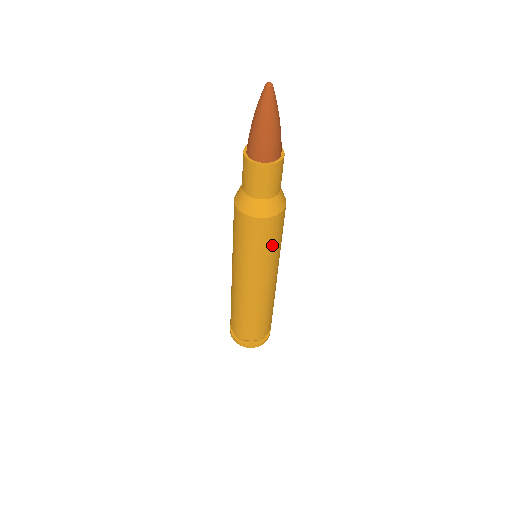
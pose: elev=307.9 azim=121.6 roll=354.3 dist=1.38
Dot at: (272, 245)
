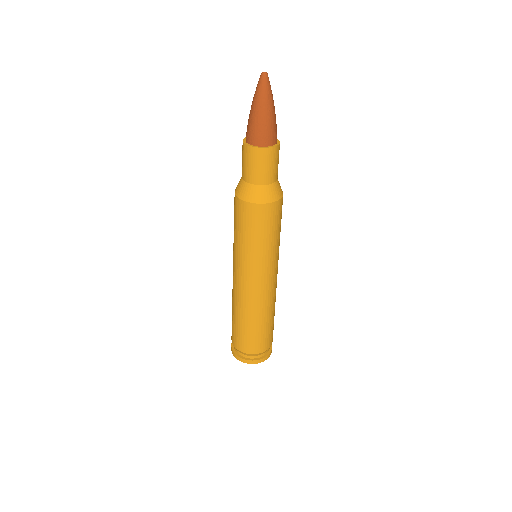
Dot at: (267, 237)
